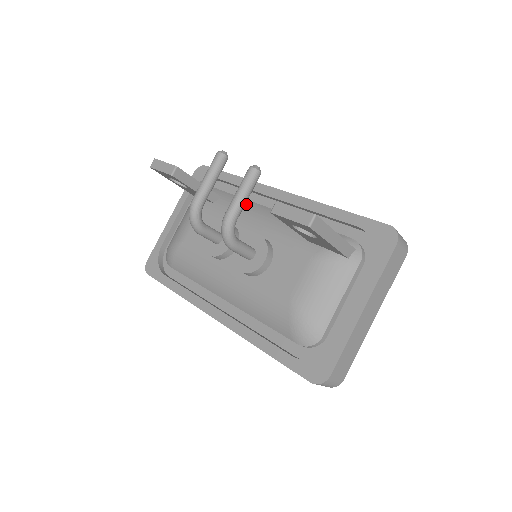
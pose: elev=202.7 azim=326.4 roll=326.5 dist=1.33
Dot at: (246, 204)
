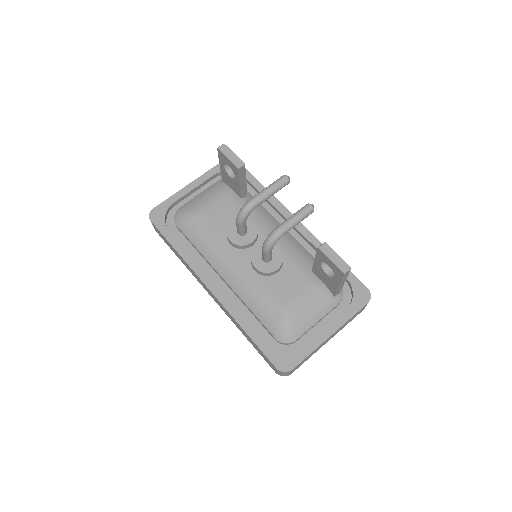
Dot at: (267, 214)
